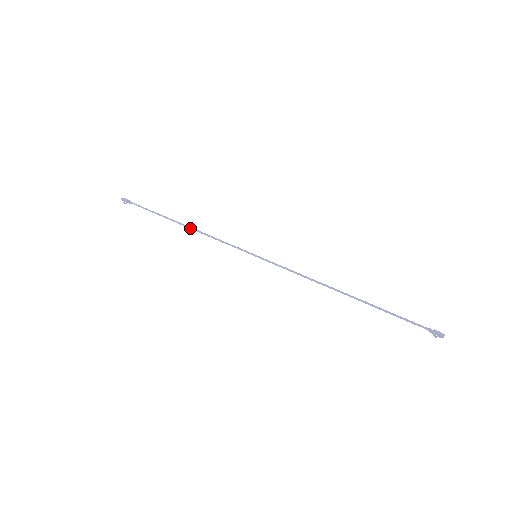
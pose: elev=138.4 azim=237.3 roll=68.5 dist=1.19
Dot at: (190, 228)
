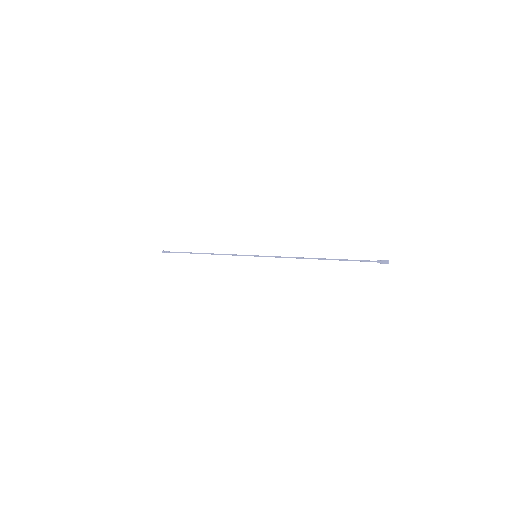
Dot at: (210, 253)
